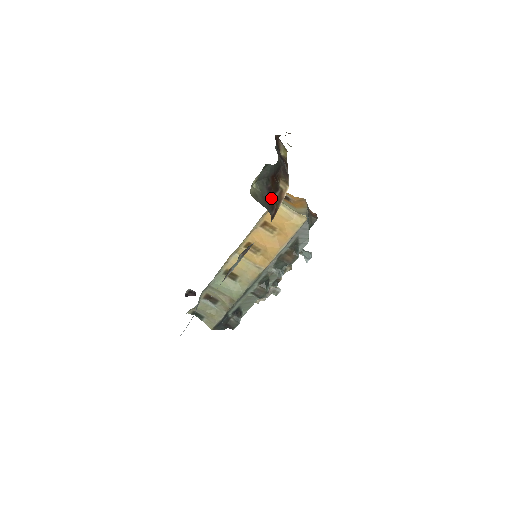
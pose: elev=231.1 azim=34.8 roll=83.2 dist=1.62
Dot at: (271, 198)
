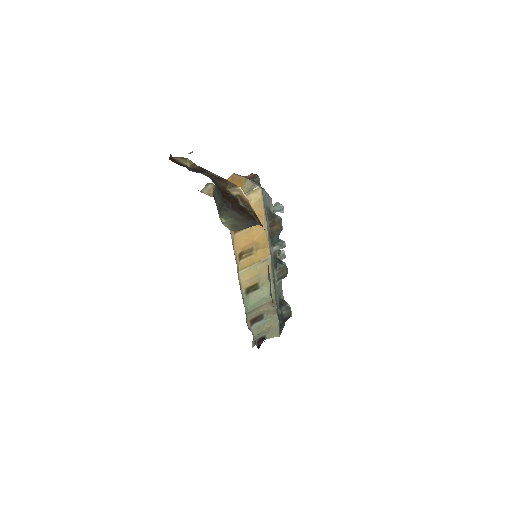
Dot at: (243, 212)
